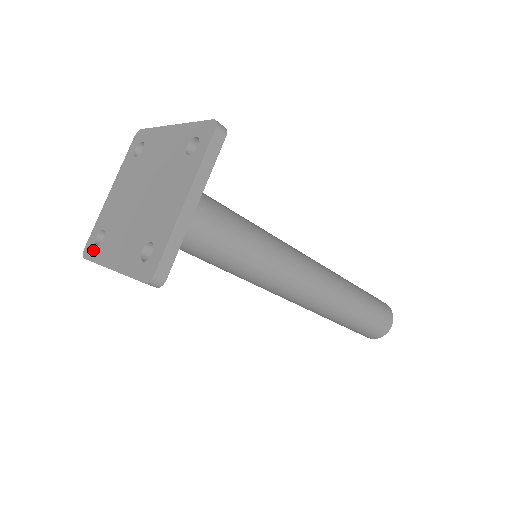
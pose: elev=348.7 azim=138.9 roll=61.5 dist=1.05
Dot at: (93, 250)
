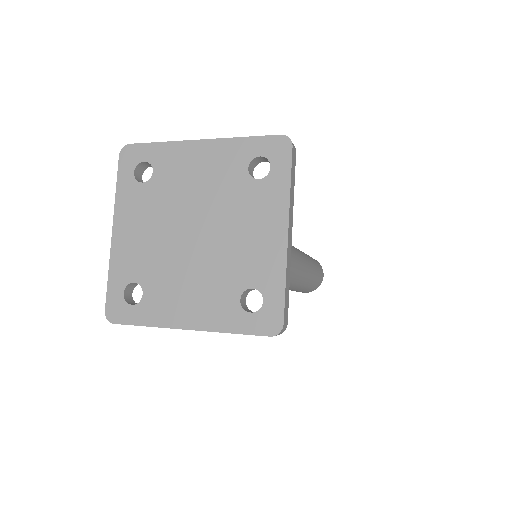
Dot at: (129, 311)
